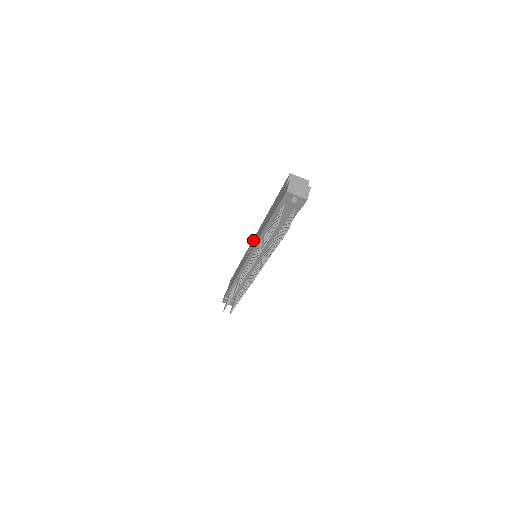
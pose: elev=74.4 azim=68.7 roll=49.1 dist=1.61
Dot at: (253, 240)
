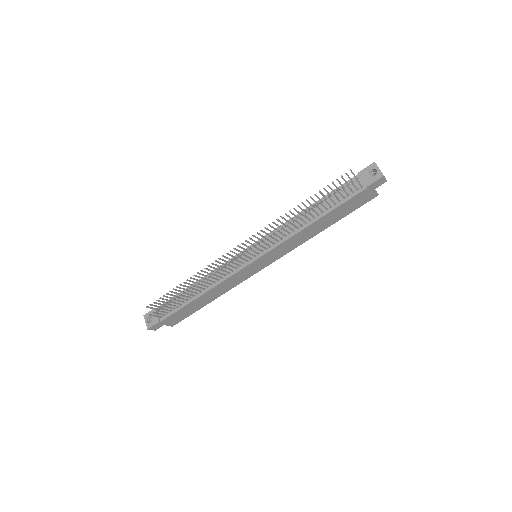
Dot at: occluded
